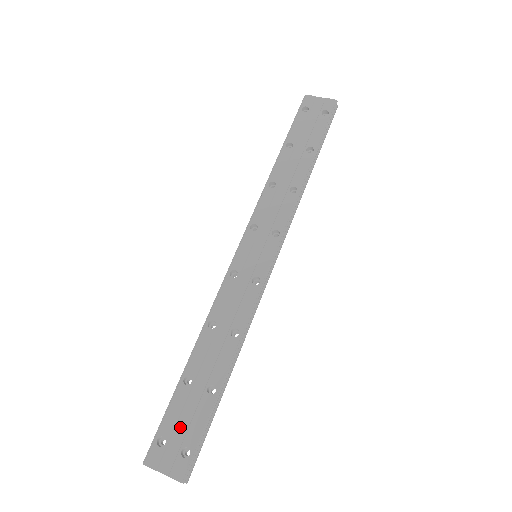
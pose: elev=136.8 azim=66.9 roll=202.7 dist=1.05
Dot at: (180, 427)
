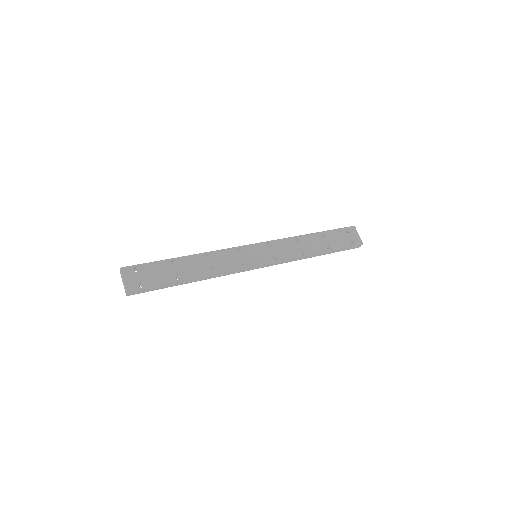
Dot at: (150, 274)
